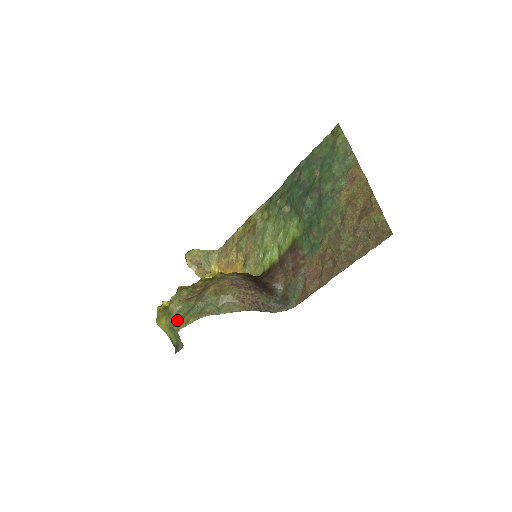
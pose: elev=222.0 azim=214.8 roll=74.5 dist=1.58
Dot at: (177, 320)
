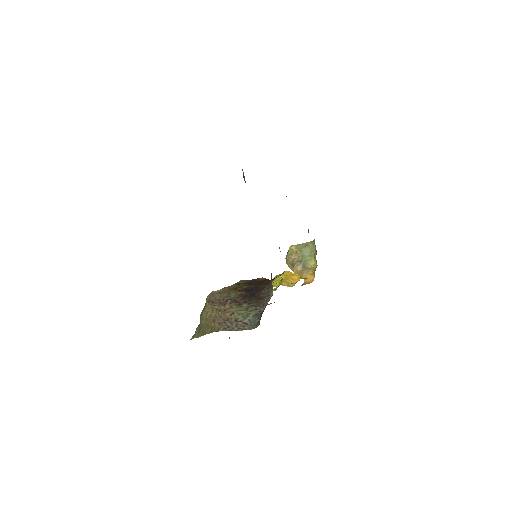
Dot at: occluded
